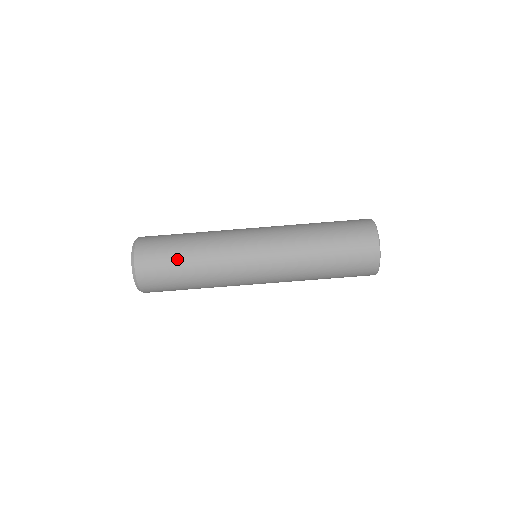
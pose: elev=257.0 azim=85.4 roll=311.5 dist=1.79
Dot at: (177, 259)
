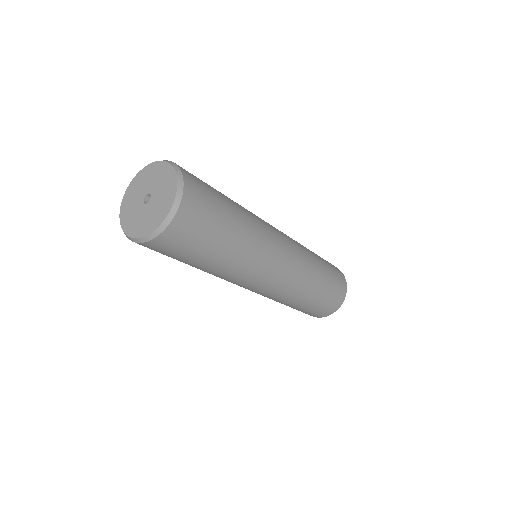
Dot at: (210, 251)
